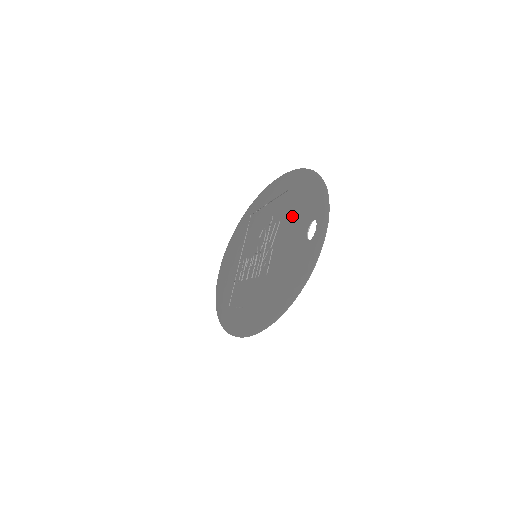
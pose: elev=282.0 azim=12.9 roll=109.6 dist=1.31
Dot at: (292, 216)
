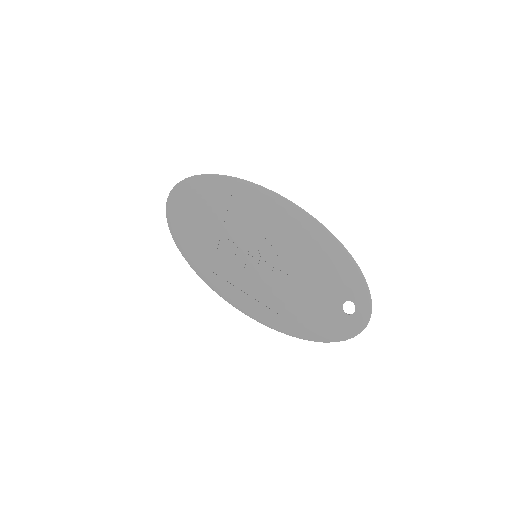
Dot at: (319, 271)
